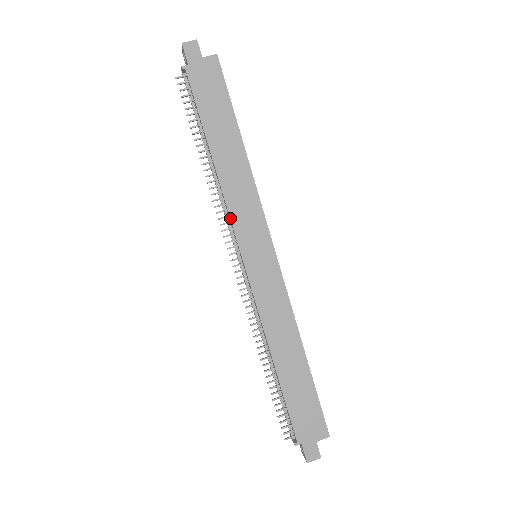
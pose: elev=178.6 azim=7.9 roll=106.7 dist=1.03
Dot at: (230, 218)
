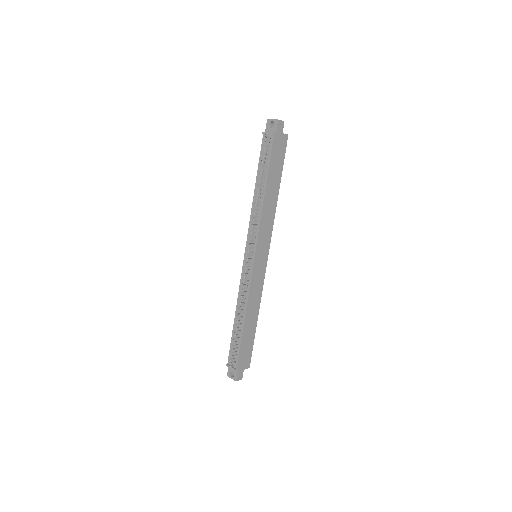
Dot at: (259, 231)
